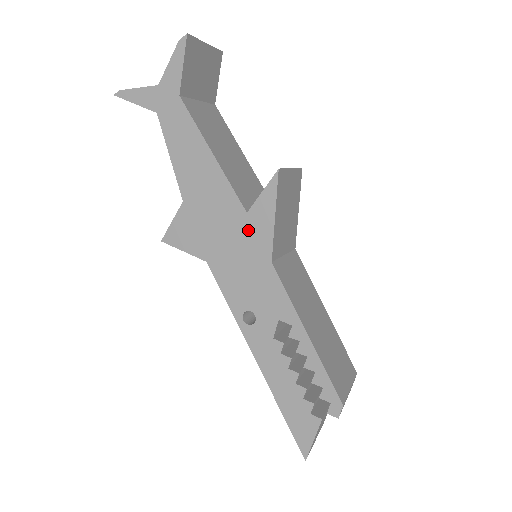
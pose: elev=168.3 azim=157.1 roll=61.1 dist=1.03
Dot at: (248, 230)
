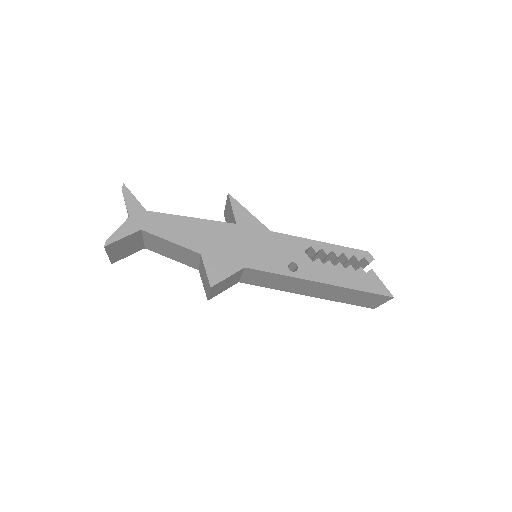
Dot at: (245, 230)
